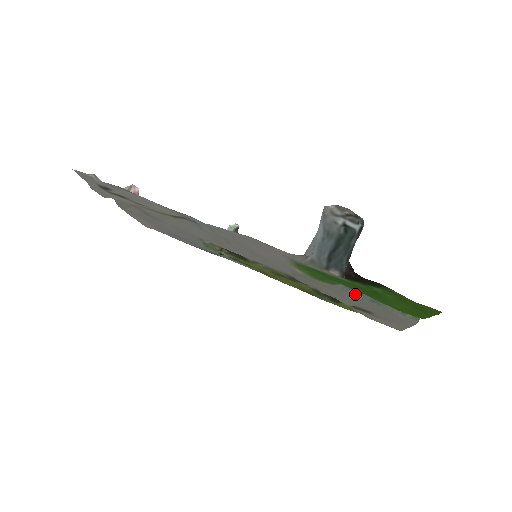
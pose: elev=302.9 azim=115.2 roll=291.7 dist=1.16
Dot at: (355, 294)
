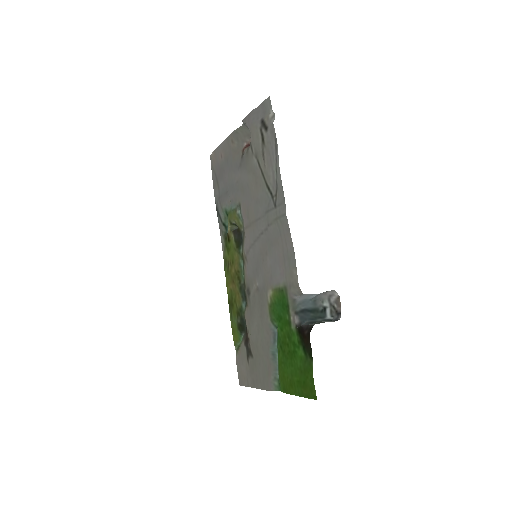
Dot at: (271, 339)
